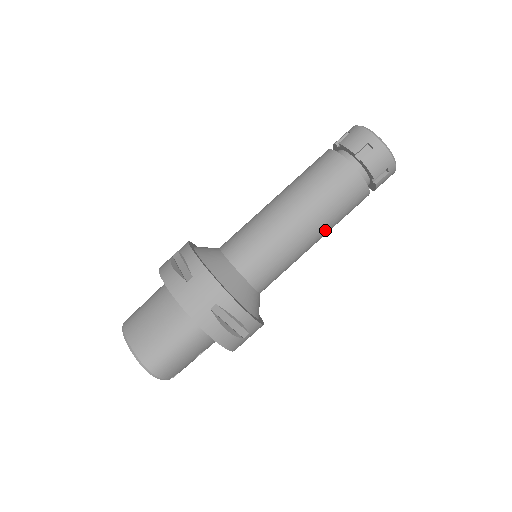
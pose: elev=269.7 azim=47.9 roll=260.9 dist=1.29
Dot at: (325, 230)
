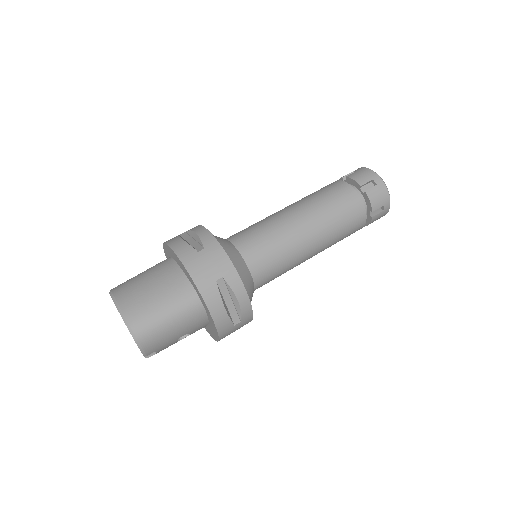
Dot at: (324, 245)
